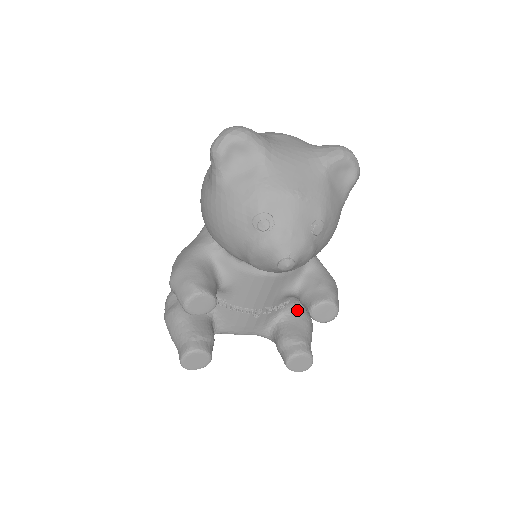
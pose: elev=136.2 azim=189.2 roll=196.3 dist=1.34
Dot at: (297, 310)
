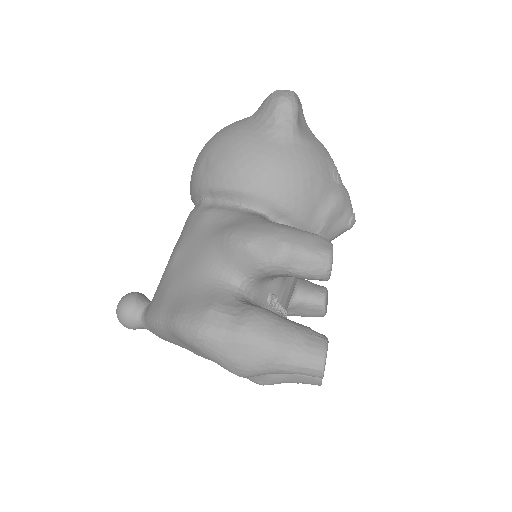
Dot at: occluded
